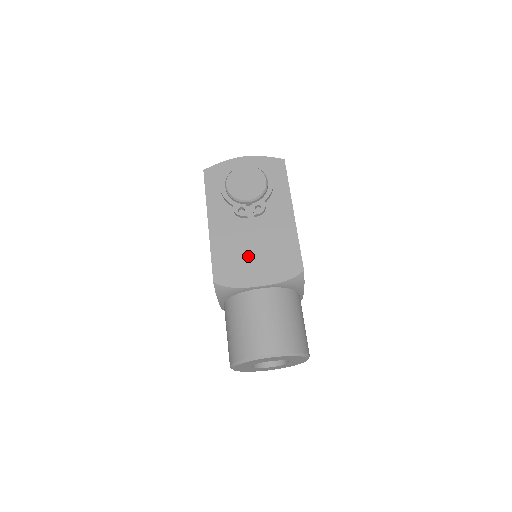
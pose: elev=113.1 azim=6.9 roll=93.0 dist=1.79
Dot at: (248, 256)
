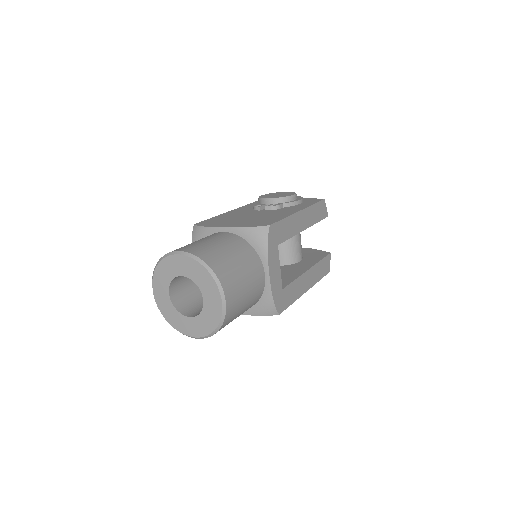
Dot at: (236, 219)
